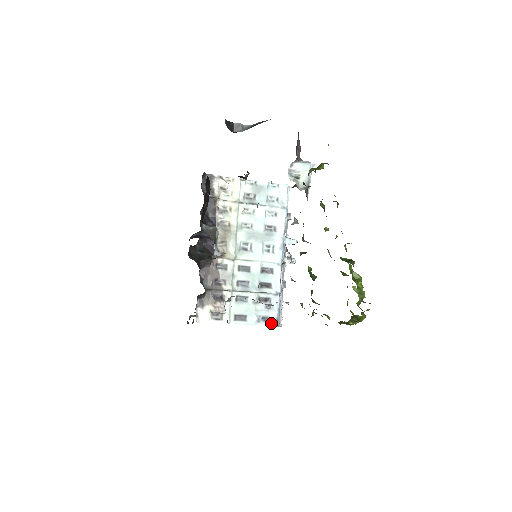
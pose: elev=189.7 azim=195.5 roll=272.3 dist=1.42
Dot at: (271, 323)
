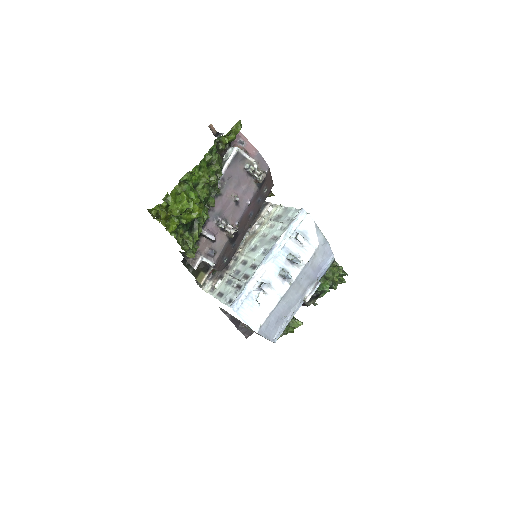
Dot at: (231, 305)
